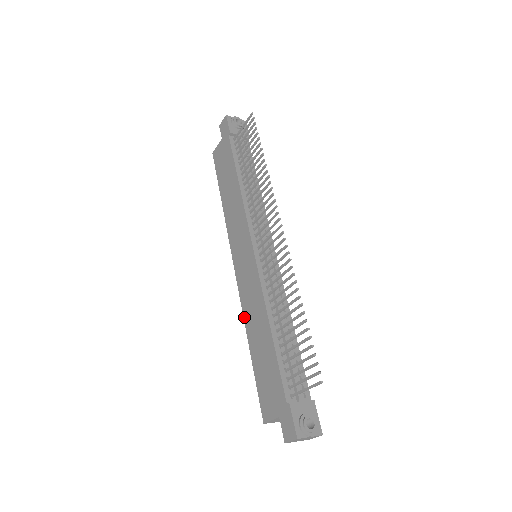
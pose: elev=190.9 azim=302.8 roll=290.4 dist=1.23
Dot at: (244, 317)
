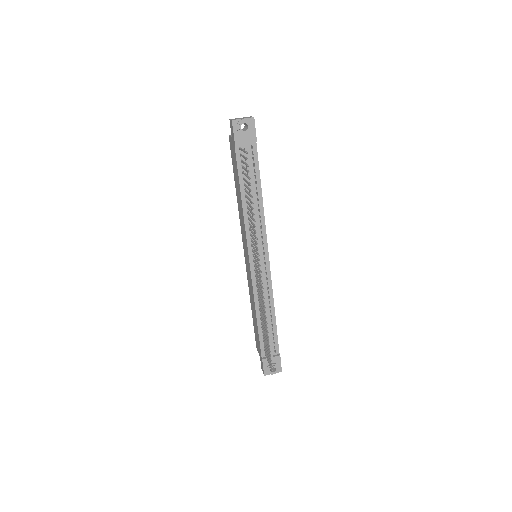
Dot at: (249, 289)
